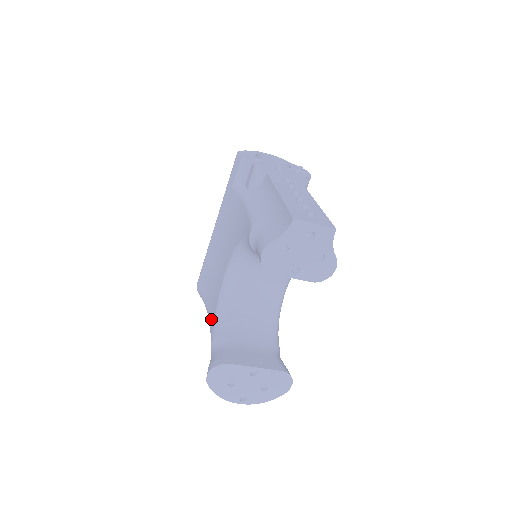
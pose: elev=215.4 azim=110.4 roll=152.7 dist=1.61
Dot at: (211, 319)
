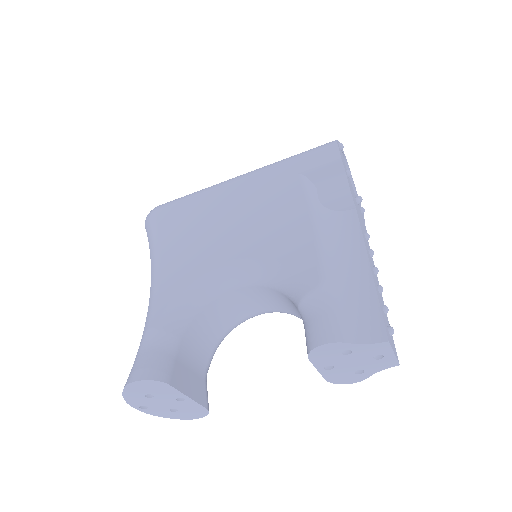
Dot at: (164, 291)
